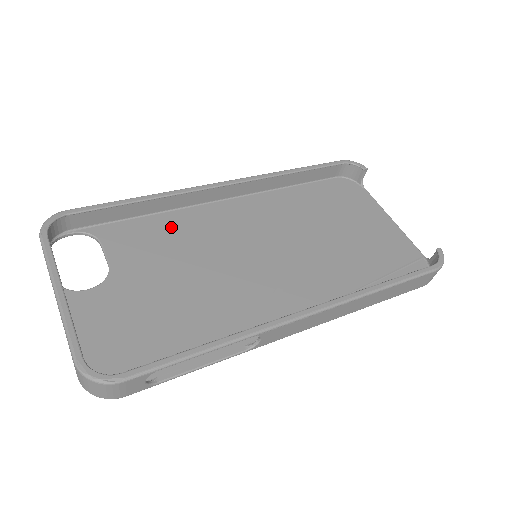
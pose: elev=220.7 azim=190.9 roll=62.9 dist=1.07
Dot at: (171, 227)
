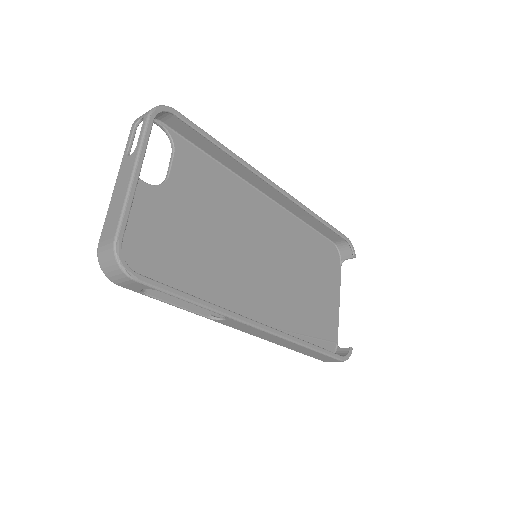
Dot at: (223, 184)
